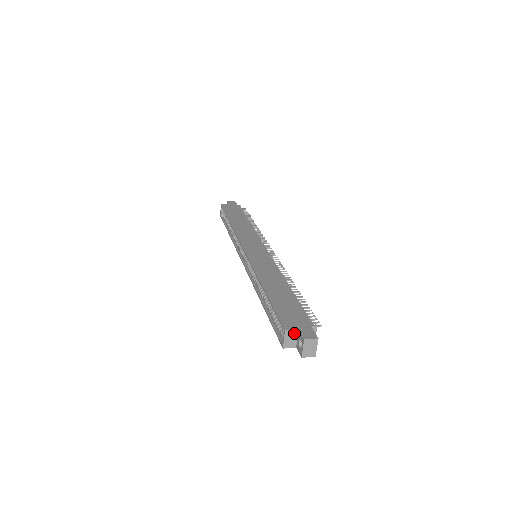
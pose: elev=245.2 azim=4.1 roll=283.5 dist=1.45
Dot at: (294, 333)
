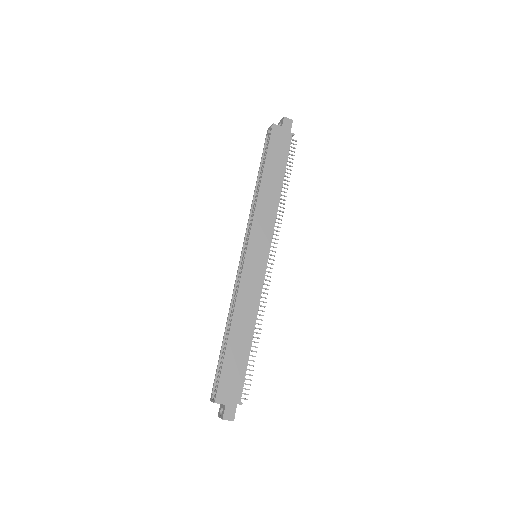
Dot at: occluded
